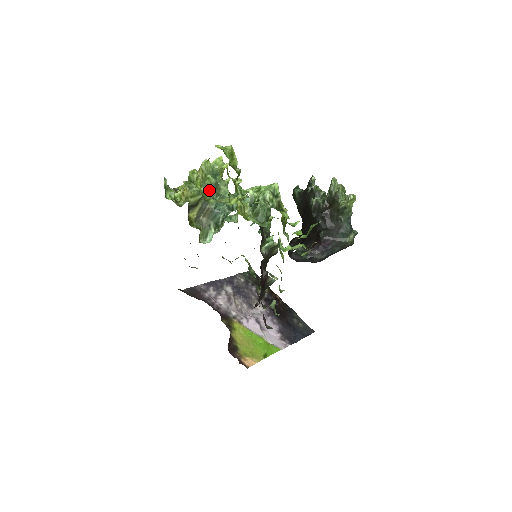
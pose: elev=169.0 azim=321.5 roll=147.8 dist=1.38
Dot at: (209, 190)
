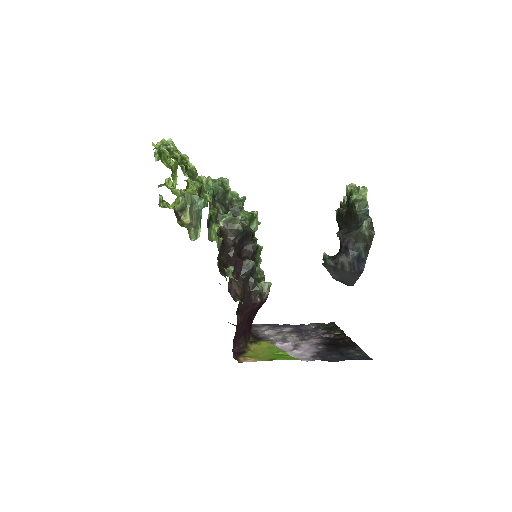
Dot at: (189, 195)
